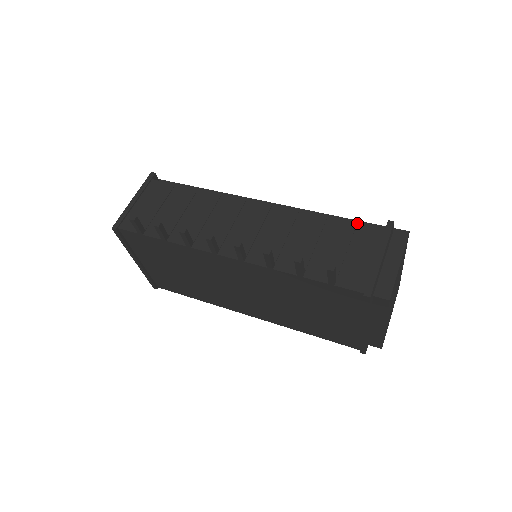
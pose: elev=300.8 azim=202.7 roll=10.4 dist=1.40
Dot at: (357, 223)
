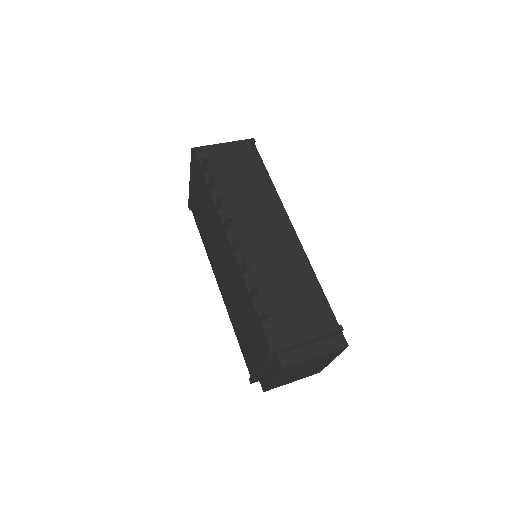
Dot at: (322, 305)
